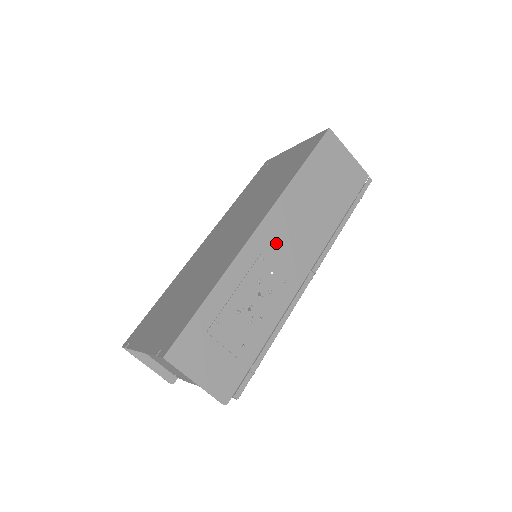
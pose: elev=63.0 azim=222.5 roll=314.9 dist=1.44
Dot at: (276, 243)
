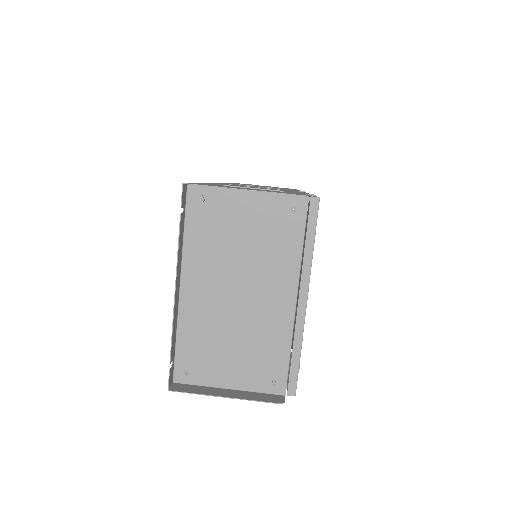
Dot at: occluded
